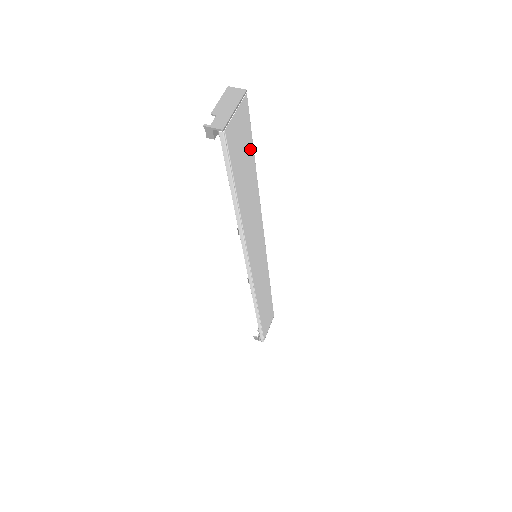
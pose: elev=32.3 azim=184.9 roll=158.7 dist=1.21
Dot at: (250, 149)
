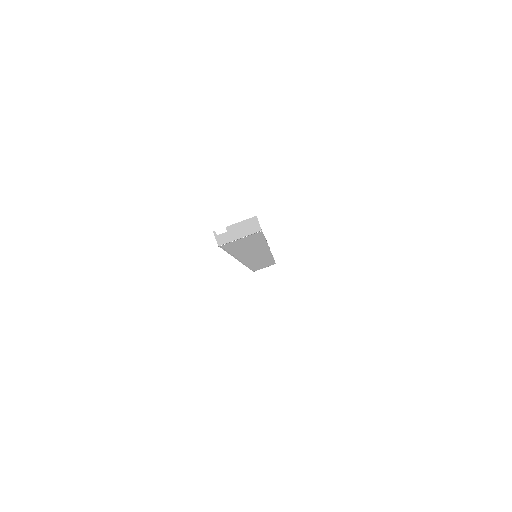
Dot at: (259, 240)
